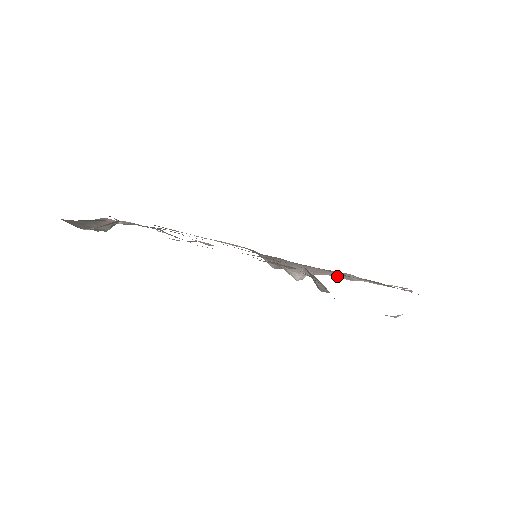
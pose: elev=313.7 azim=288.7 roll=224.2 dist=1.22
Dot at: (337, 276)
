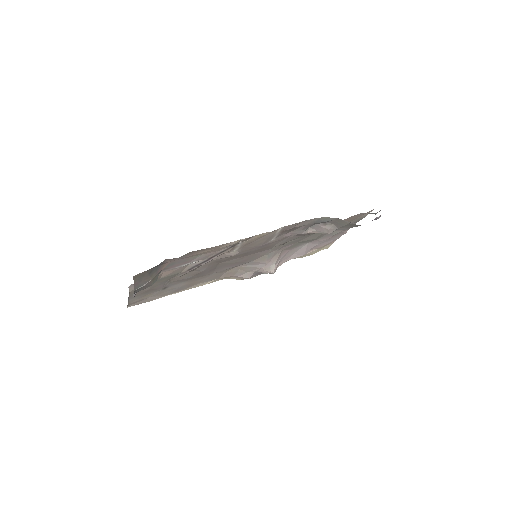
Dot at: (294, 257)
